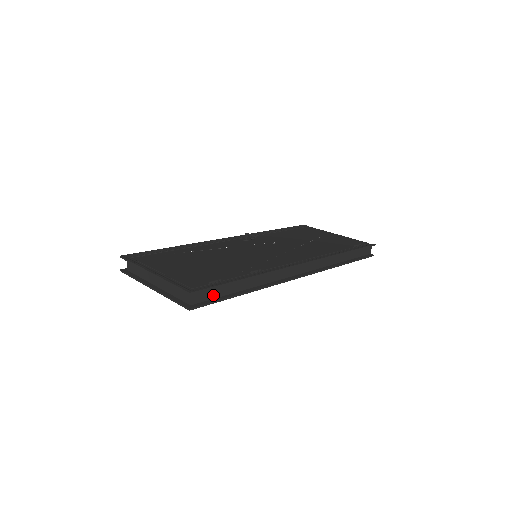
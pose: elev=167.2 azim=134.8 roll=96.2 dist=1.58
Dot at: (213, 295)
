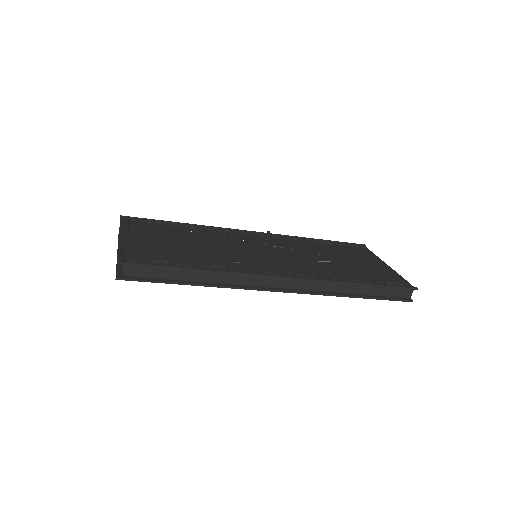
Dot at: (153, 274)
